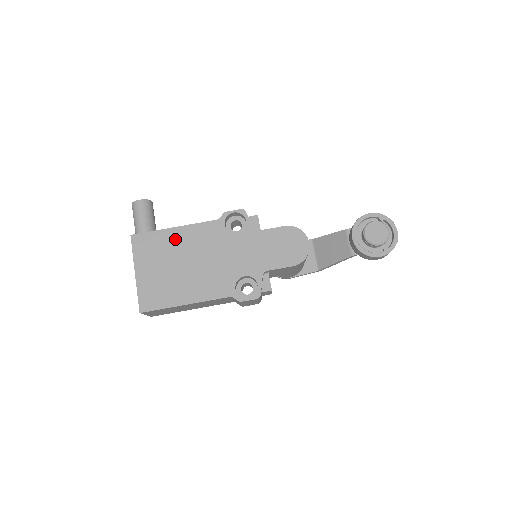
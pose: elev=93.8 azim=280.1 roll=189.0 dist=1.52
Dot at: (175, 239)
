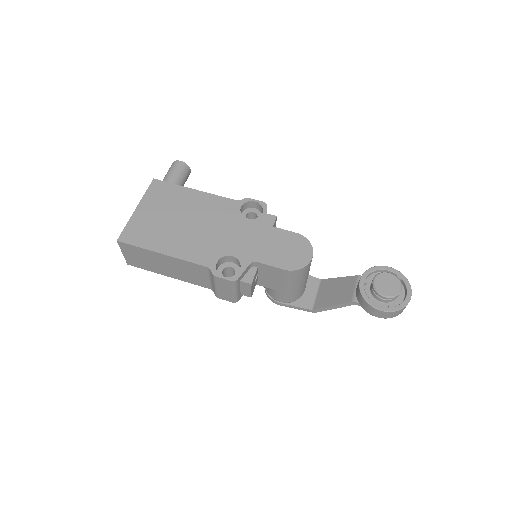
Dot at: (189, 198)
